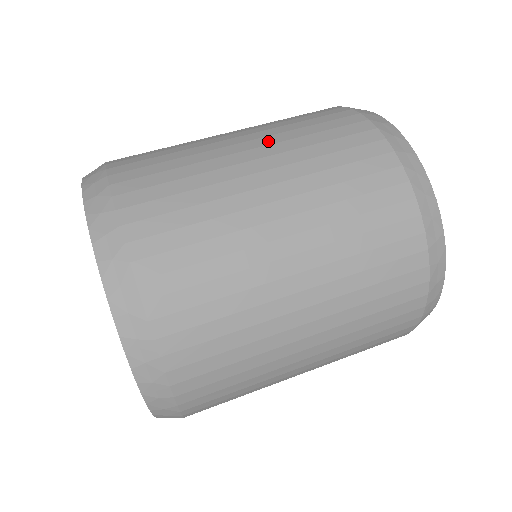
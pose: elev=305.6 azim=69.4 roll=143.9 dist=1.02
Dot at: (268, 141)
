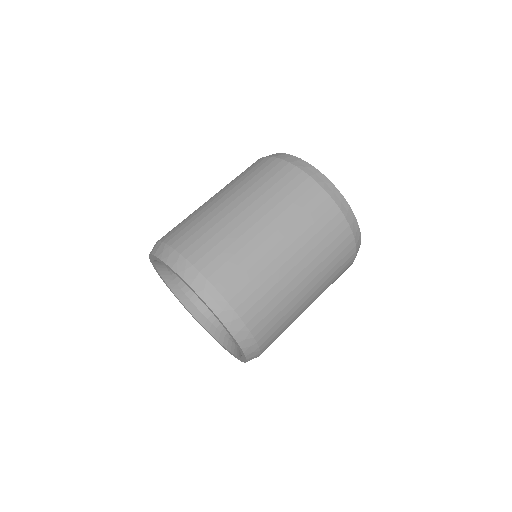
Dot at: (245, 196)
